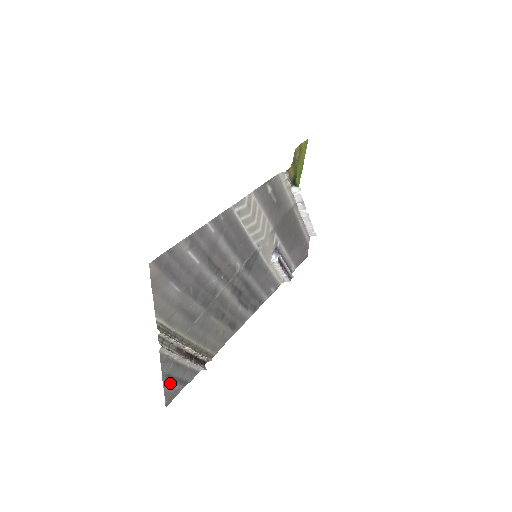
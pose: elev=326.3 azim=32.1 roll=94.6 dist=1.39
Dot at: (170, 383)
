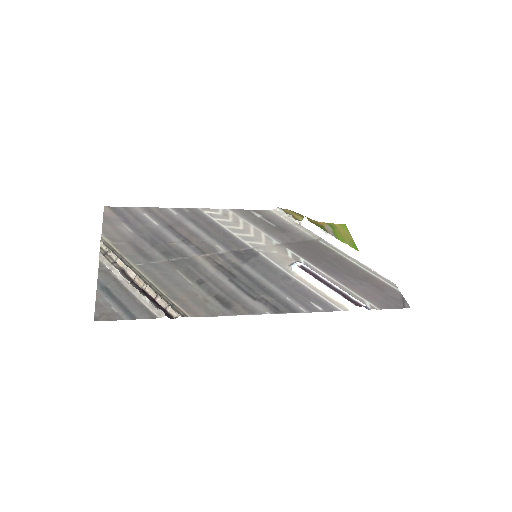
Dot at: (107, 299)
